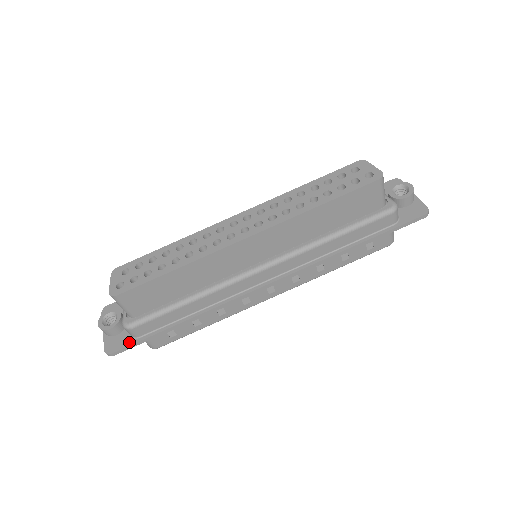
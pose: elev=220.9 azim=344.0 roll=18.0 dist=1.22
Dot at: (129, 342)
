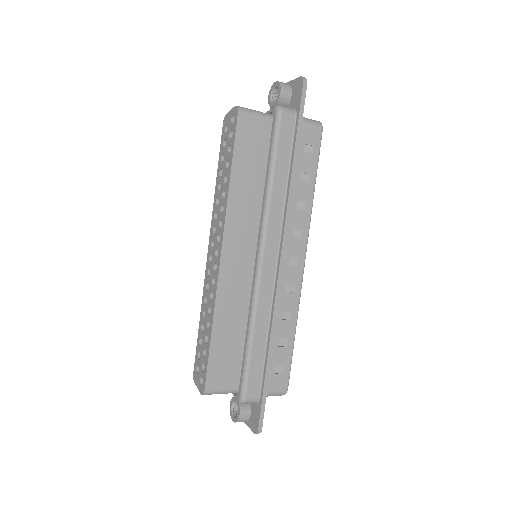
Dot at: (258, 409)
